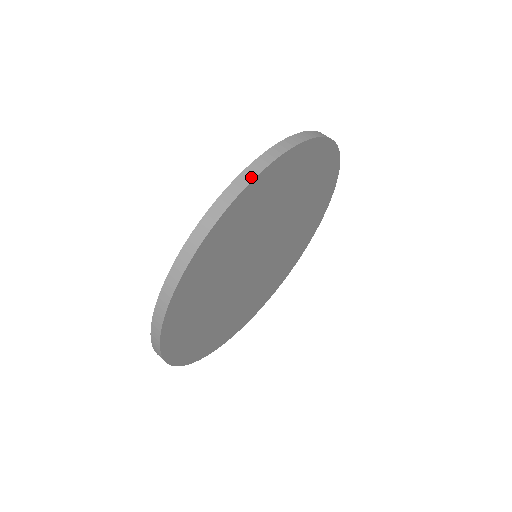
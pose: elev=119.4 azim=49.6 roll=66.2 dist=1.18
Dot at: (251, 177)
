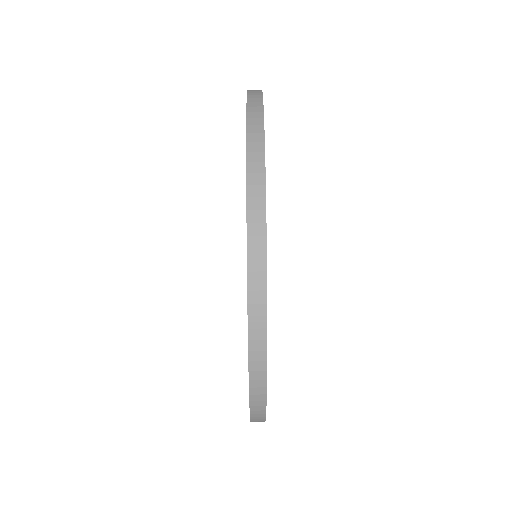
Dot at: (259, 99)
